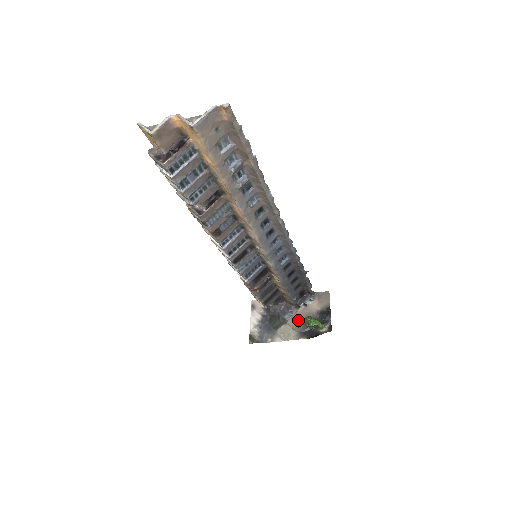
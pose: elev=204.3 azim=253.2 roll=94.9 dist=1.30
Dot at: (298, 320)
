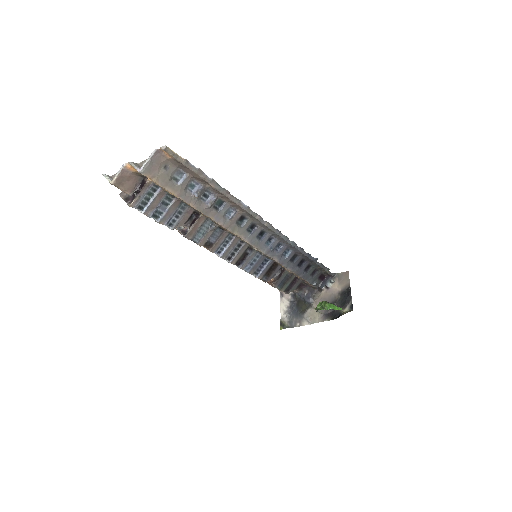
Dot at: occluded
